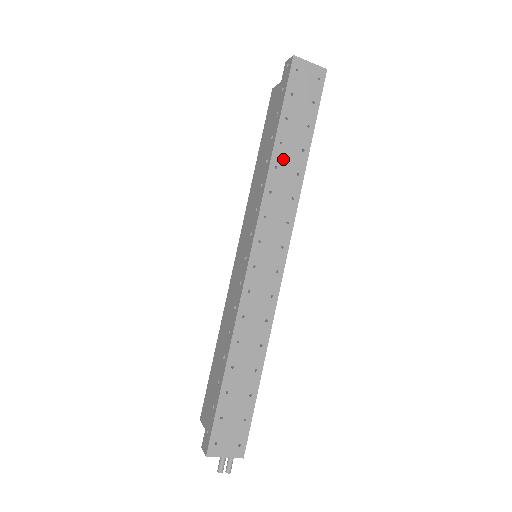
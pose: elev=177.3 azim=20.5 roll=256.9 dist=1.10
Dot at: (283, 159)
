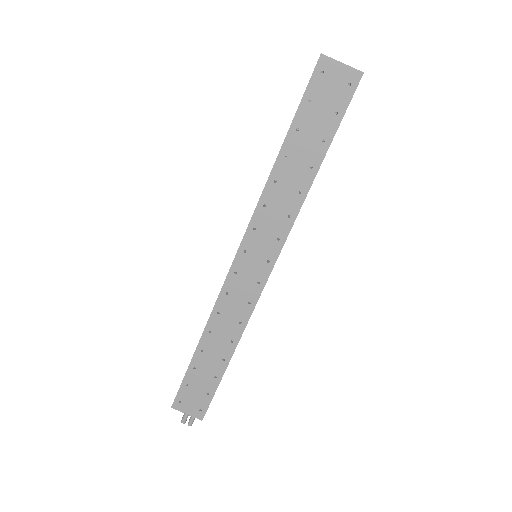
Dot at: (285, 173)
